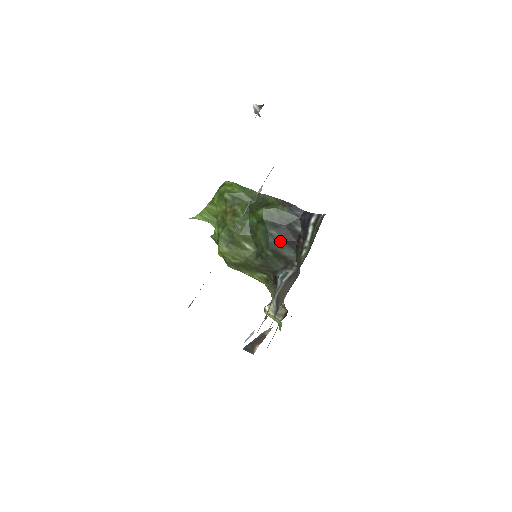
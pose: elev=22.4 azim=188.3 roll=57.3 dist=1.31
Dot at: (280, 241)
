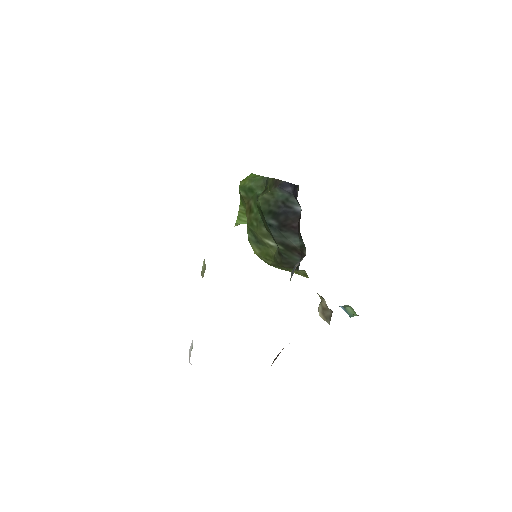
Dot at: (280, 230)
